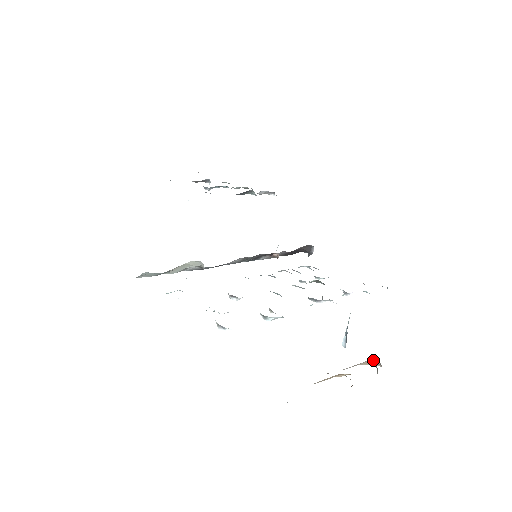
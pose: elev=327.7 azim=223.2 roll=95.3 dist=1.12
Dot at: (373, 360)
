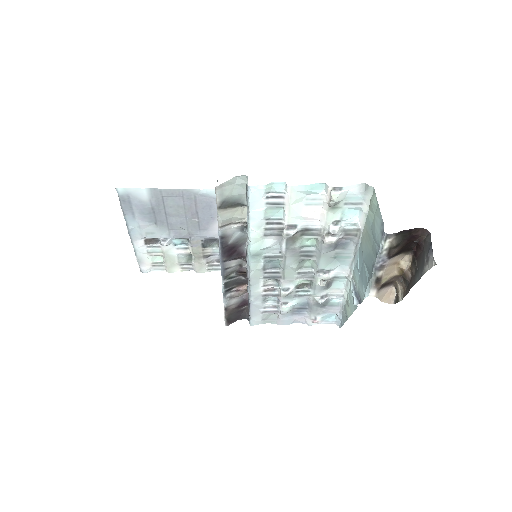
Dot at: (392, 290)
